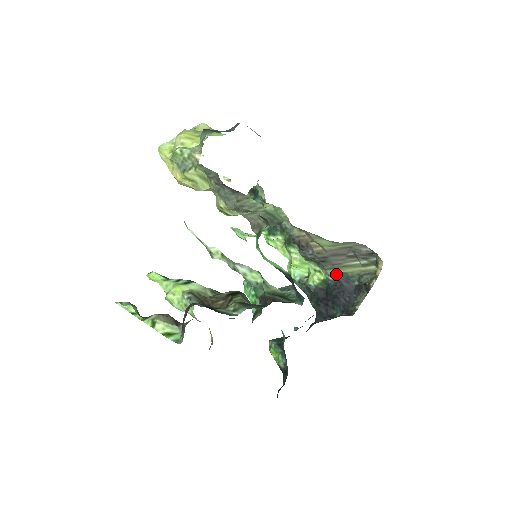
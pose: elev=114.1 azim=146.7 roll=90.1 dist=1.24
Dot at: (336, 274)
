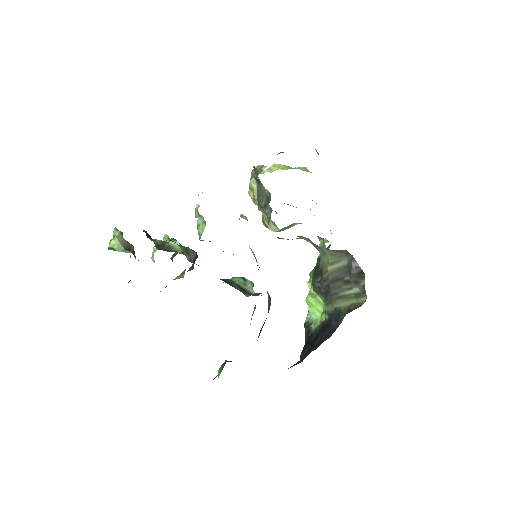
Dot at: (332, 310)
